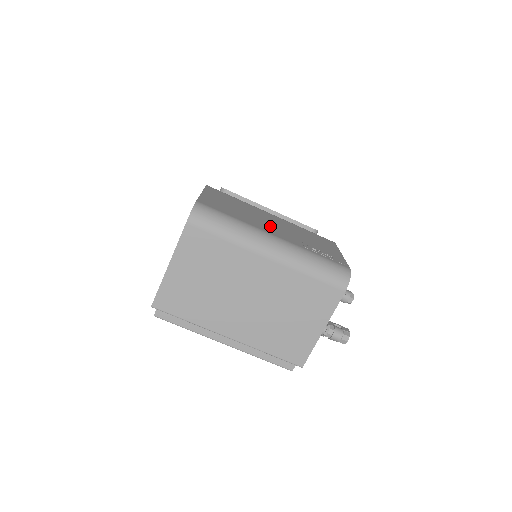
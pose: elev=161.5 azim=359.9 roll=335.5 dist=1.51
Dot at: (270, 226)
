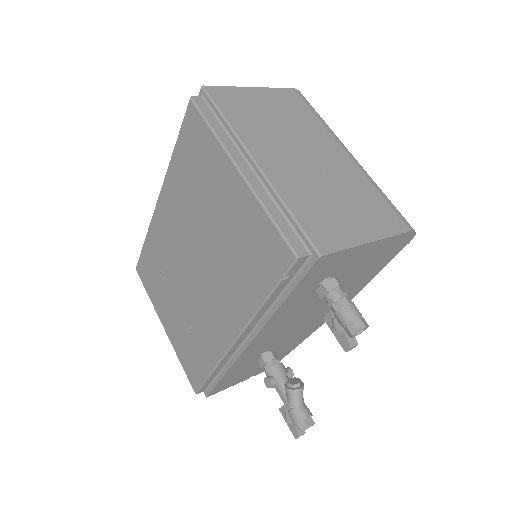
Dot at: occluded
